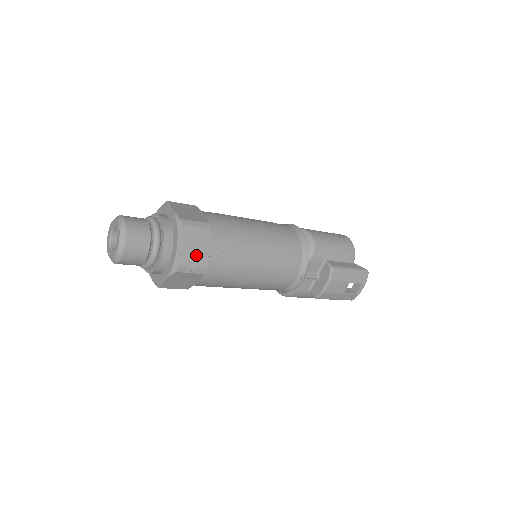
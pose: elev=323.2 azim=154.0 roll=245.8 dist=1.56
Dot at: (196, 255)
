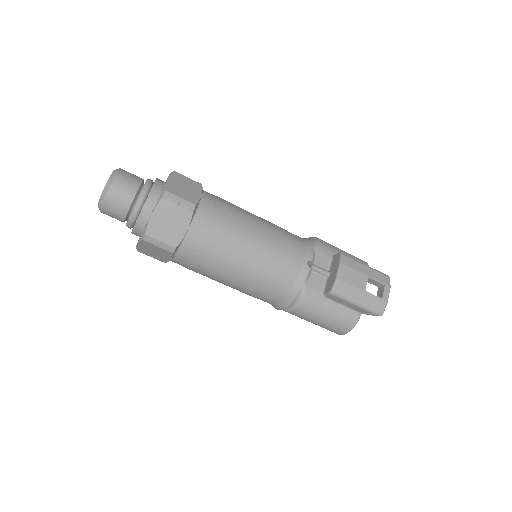
Dot at: (186, 193)
